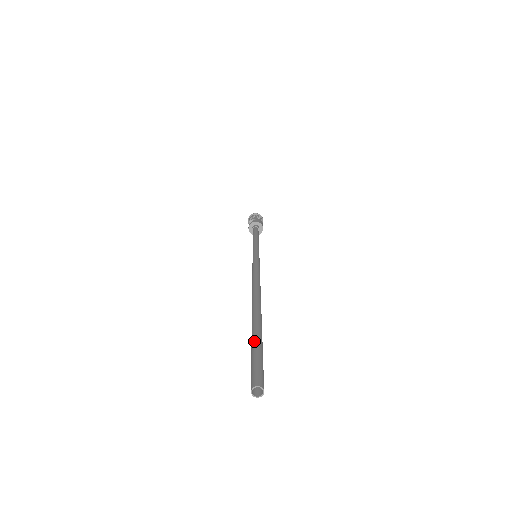
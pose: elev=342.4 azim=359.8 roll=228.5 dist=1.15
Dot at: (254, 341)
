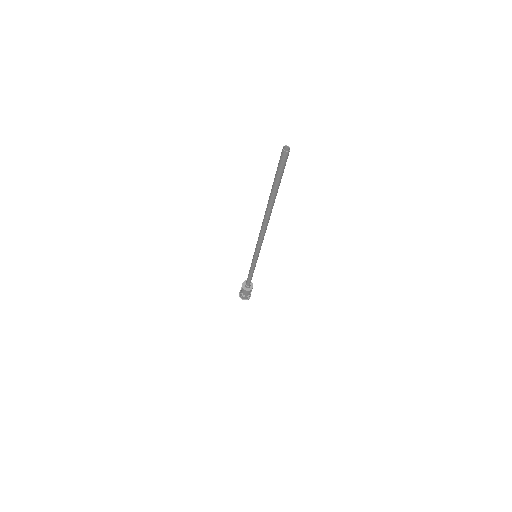
Dot at: occluded
